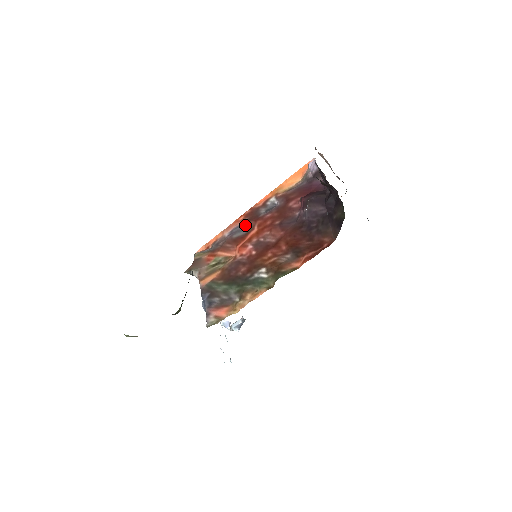
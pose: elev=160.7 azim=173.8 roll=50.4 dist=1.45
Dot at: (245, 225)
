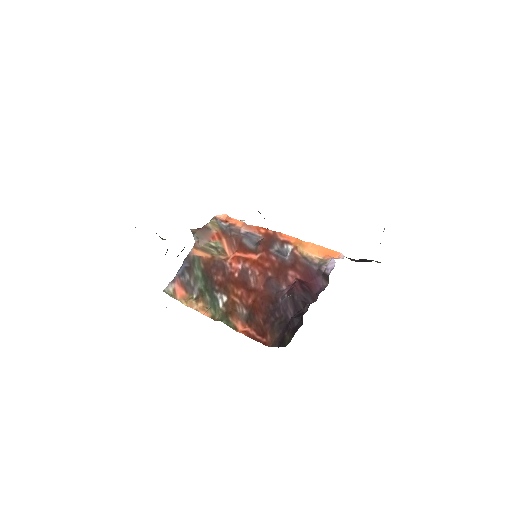
Dot at: (259, 240)
